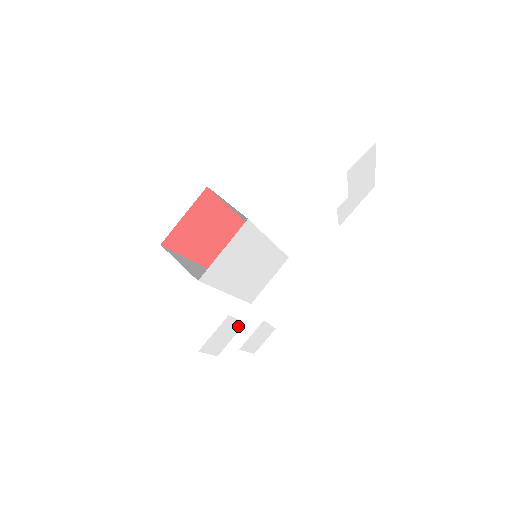
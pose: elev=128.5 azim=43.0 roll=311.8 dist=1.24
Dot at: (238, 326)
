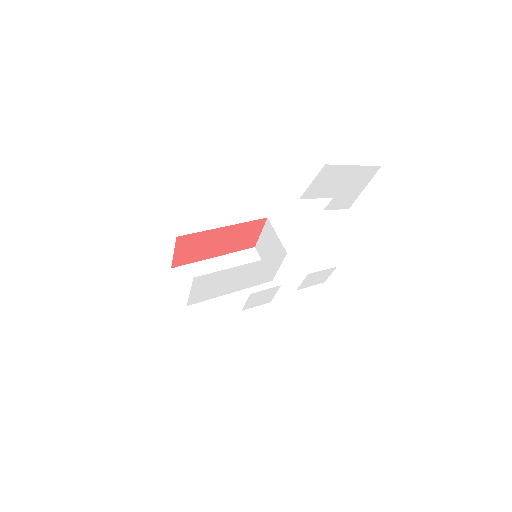
Dot at: (274, 289)
